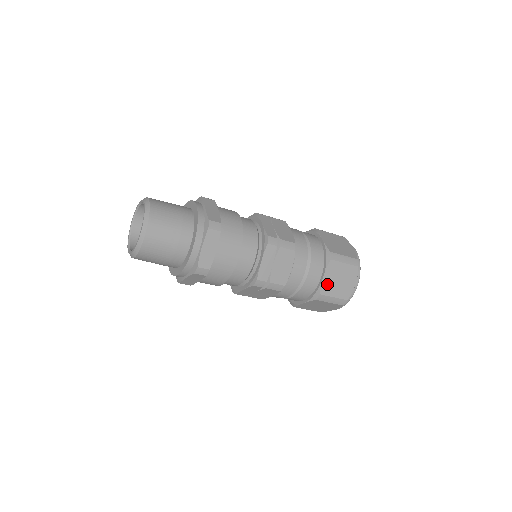
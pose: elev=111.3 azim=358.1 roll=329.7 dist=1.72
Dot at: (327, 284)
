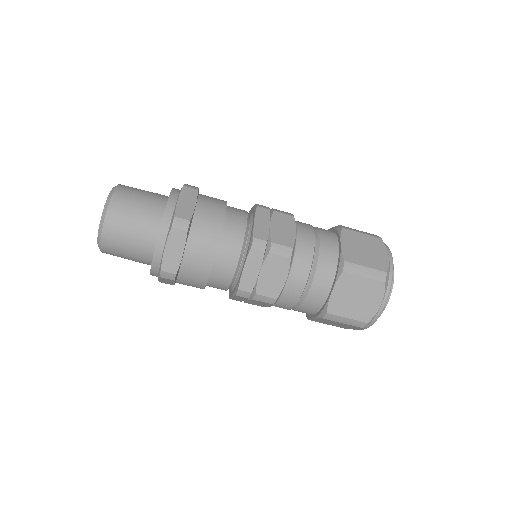
Dot at: (349, 252)
